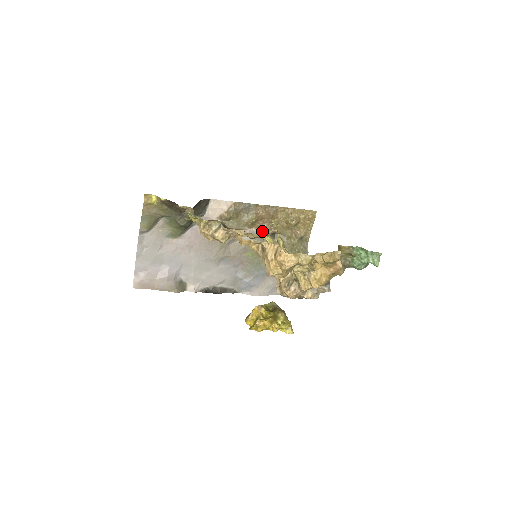
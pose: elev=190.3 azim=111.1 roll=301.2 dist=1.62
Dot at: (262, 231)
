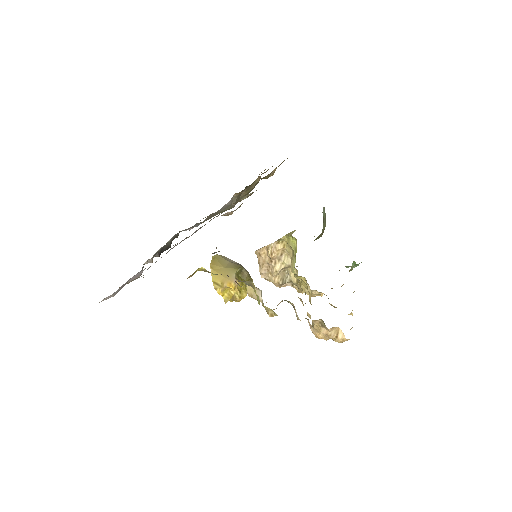
Dot at: occluded
